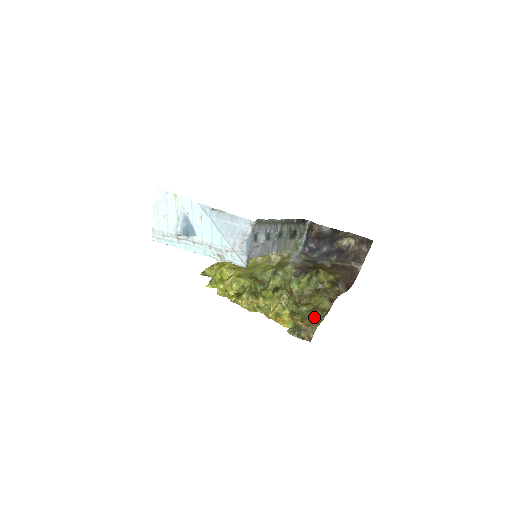
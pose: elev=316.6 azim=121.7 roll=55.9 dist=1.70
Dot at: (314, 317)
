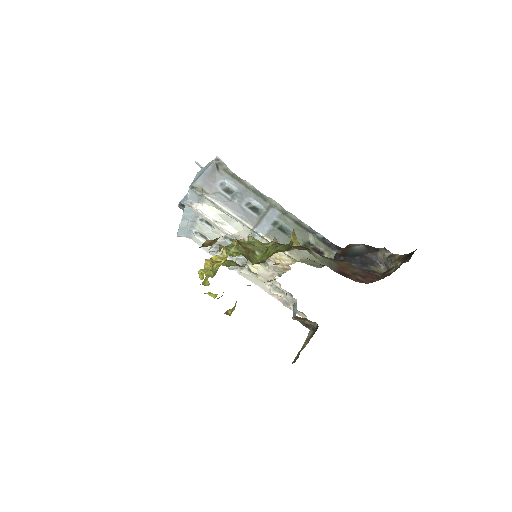
Dot at: occluded
